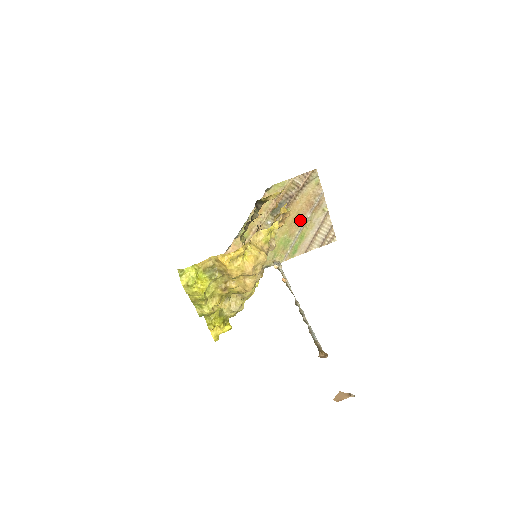
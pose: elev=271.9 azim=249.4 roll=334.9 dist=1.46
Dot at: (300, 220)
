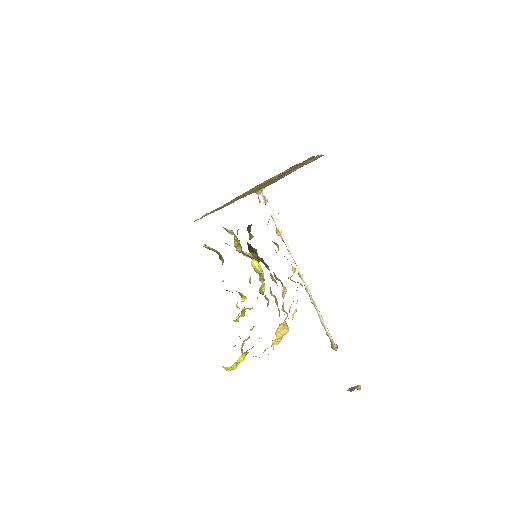
Dot at: (287, 173)
